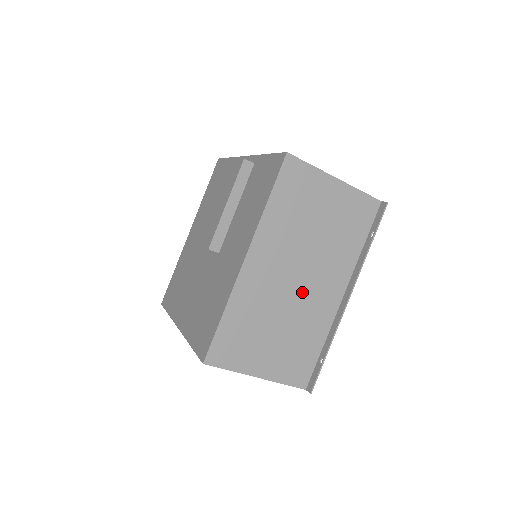
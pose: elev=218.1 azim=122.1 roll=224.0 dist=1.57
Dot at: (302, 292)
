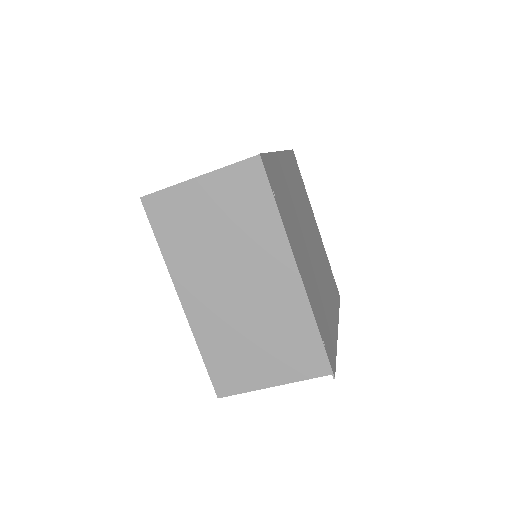
Dot at: (252, 294)
